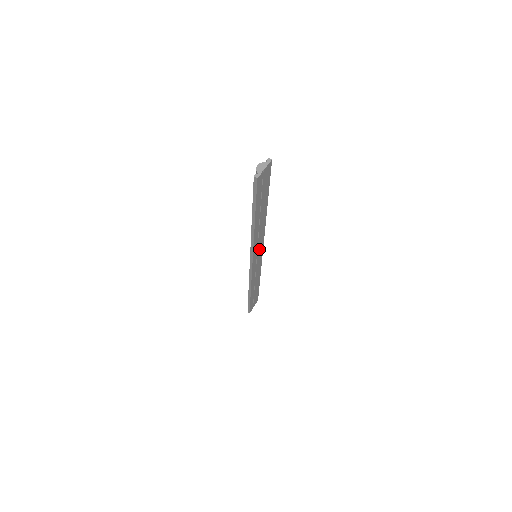
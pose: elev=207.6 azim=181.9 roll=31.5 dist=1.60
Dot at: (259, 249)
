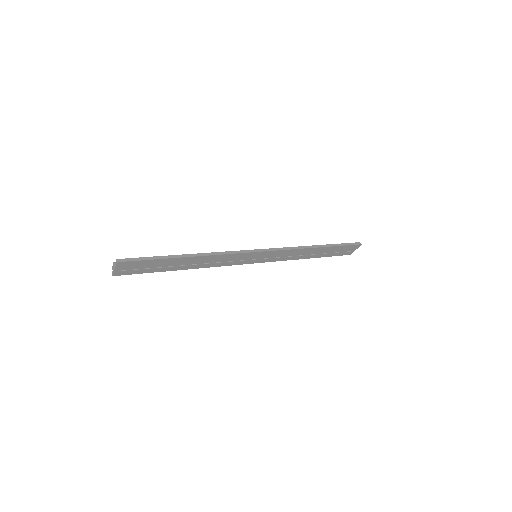
Dot at: (247, 257)
